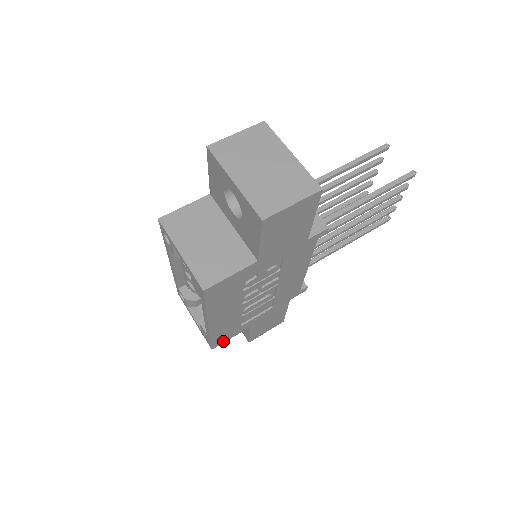
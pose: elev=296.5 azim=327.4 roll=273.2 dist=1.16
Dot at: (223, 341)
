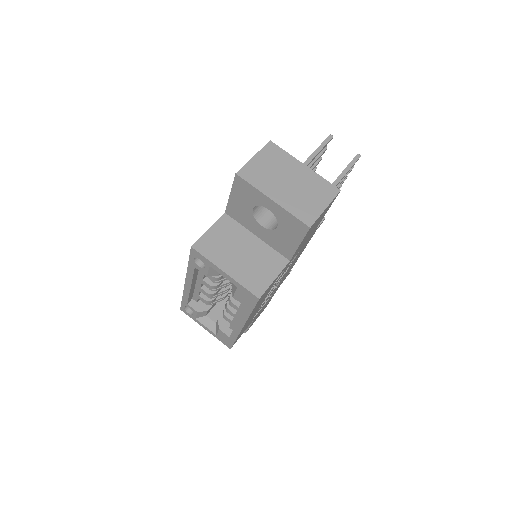
Dot at: (238, 338)
